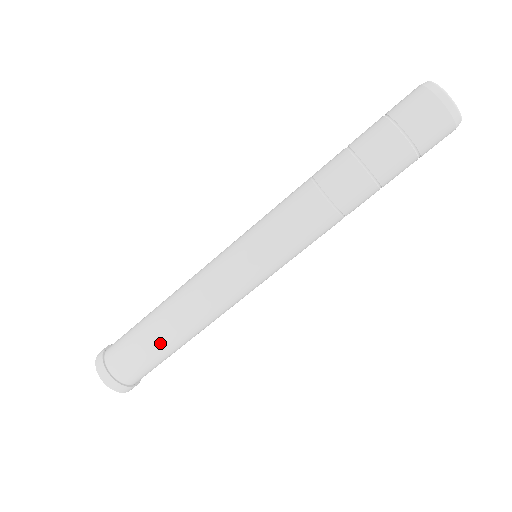
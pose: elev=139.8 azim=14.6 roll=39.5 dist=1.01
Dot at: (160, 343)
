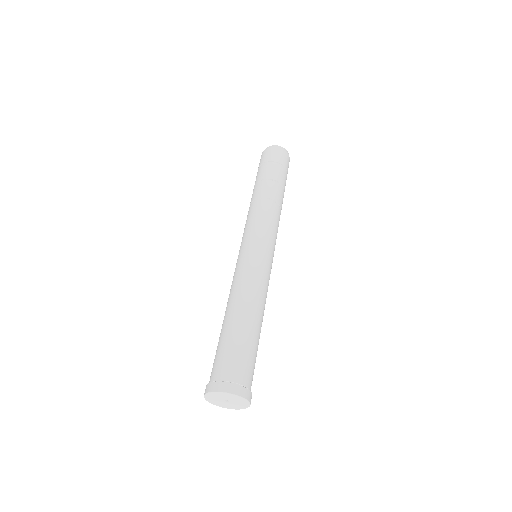
Dot at: (254, 334)
